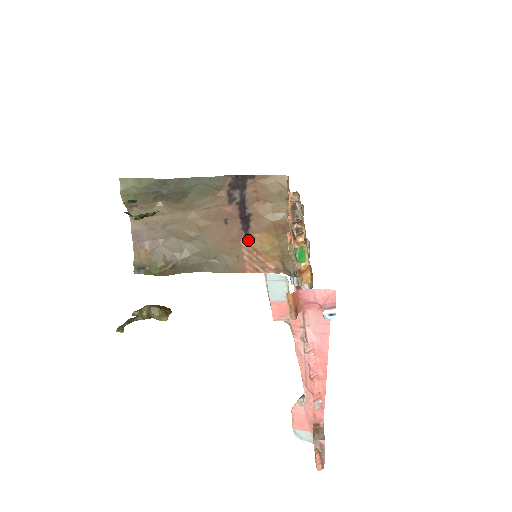
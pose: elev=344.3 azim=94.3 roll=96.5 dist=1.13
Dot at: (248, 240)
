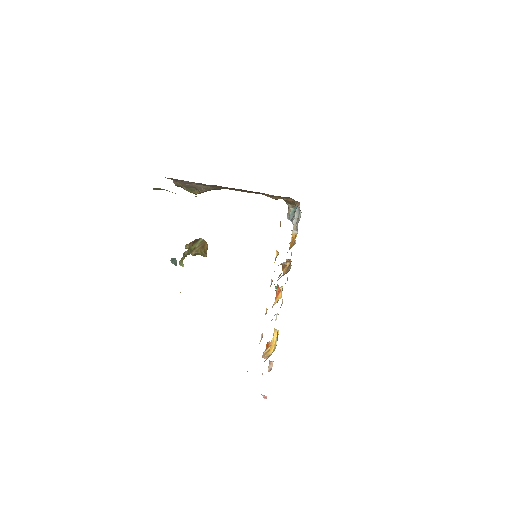
Dot at: occluded
